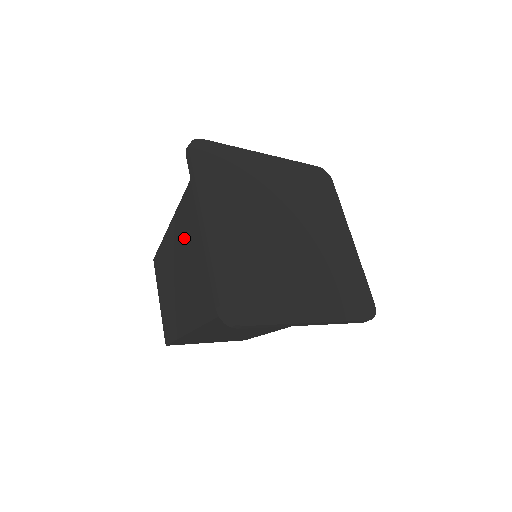
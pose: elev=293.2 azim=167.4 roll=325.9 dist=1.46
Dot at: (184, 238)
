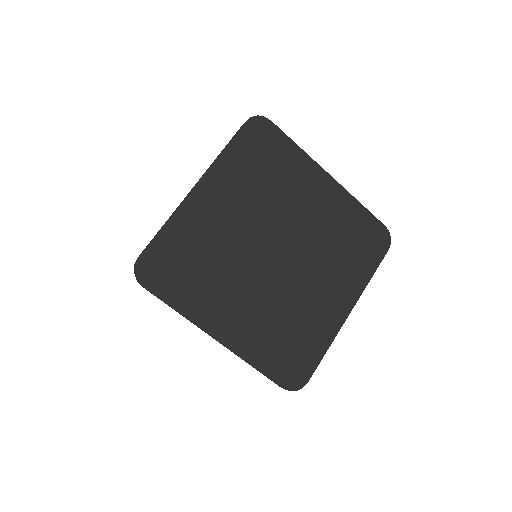
Dot at: occluded
